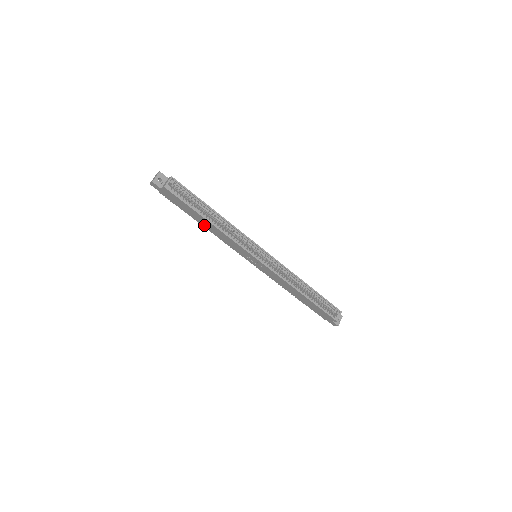
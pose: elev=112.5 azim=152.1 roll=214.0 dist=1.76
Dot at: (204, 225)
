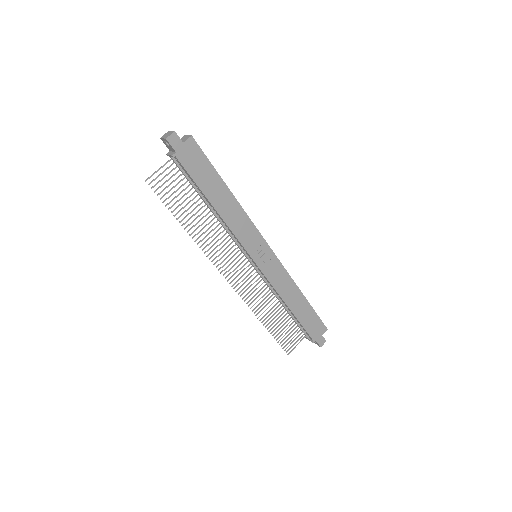
Dot at: (217, 205)
